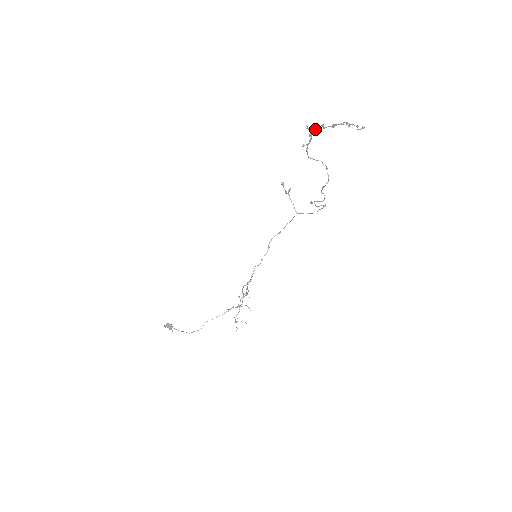
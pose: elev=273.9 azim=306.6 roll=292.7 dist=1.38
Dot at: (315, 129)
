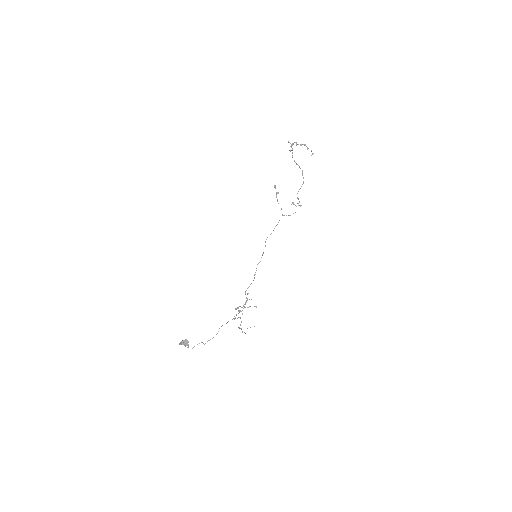
Dot at: (293, 143)
